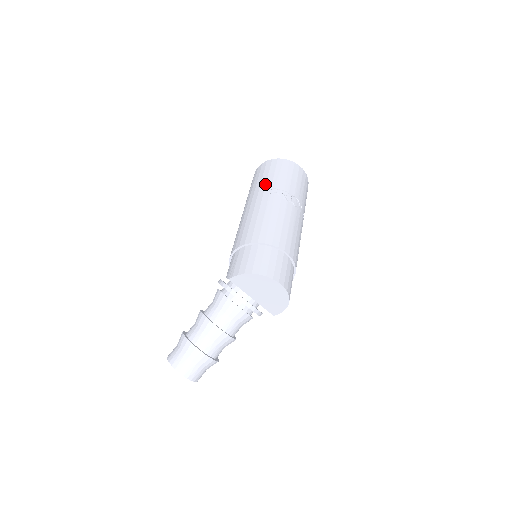
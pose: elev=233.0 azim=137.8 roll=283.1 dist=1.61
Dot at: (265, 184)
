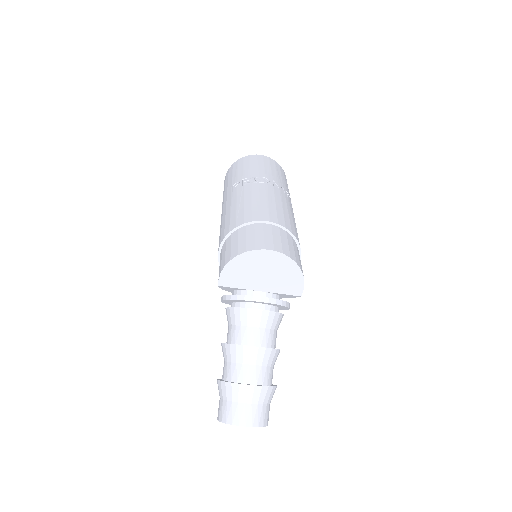
Dot at: (227, 189)
